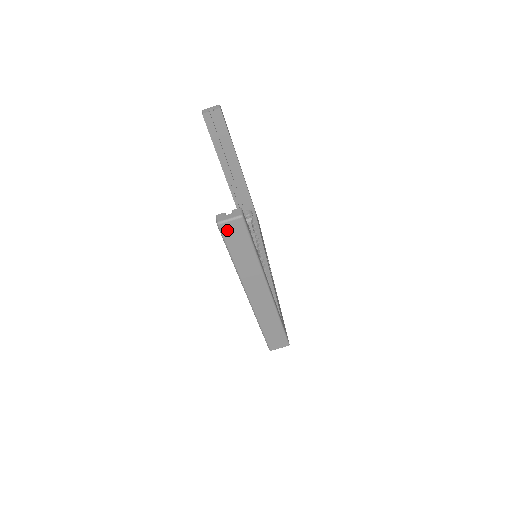
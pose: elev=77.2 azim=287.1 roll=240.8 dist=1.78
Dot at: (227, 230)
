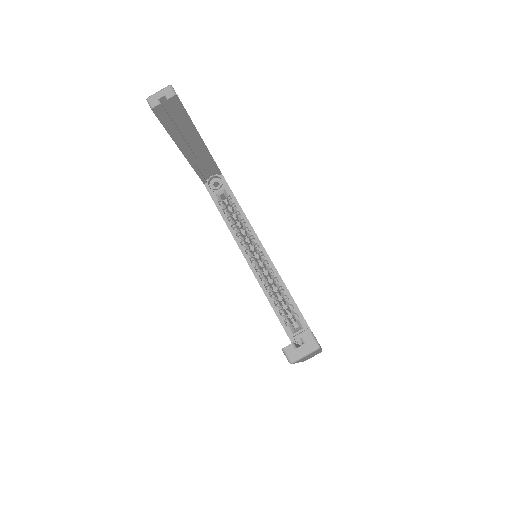
Dot at: (299, 360)
